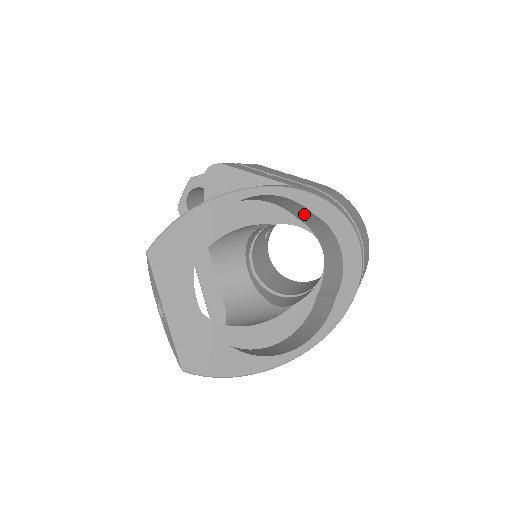
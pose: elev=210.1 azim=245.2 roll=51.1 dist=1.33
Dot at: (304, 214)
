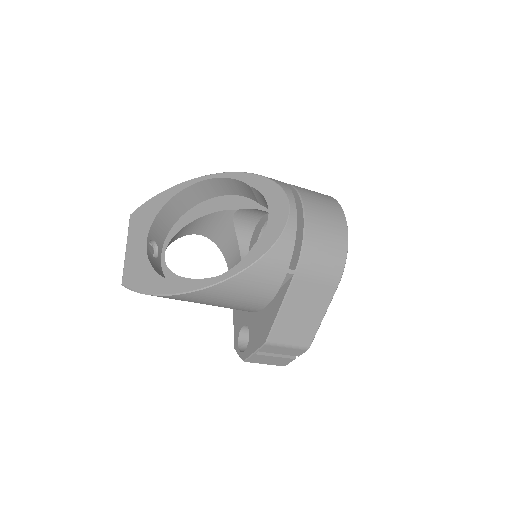
Dot at: (253, 193)
